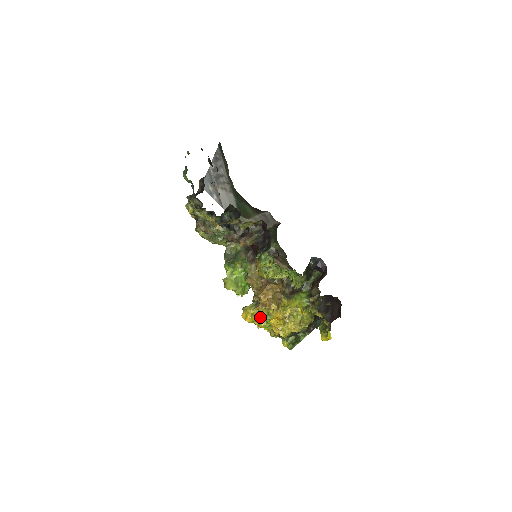
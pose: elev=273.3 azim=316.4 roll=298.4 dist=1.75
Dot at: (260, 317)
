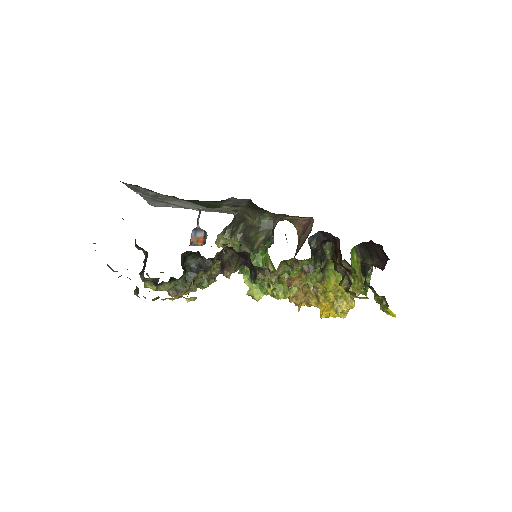
Dot at: occluded
